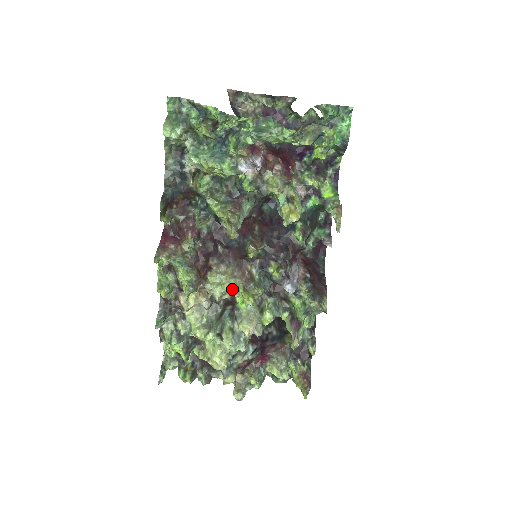
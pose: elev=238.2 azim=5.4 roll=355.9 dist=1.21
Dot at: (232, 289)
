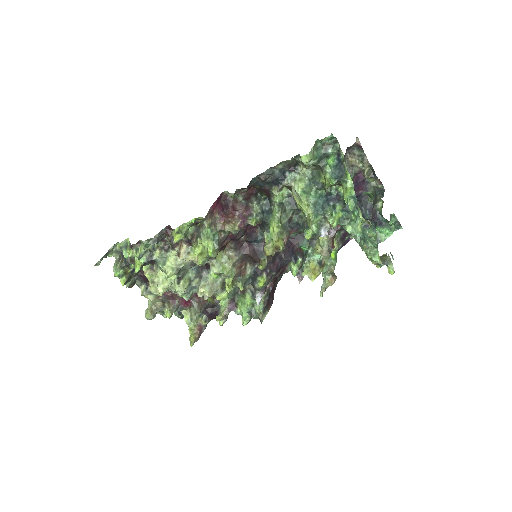
Dot at: (226, 273)
